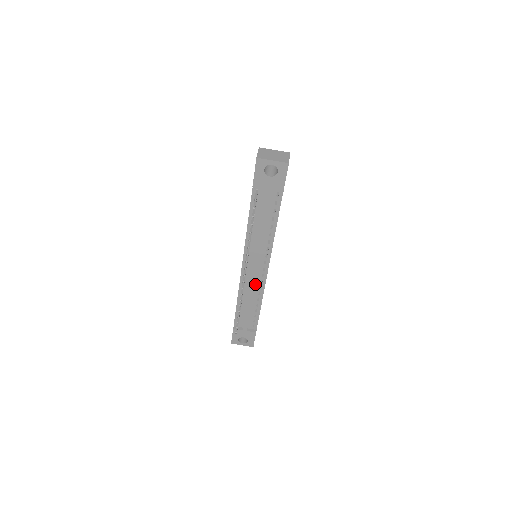
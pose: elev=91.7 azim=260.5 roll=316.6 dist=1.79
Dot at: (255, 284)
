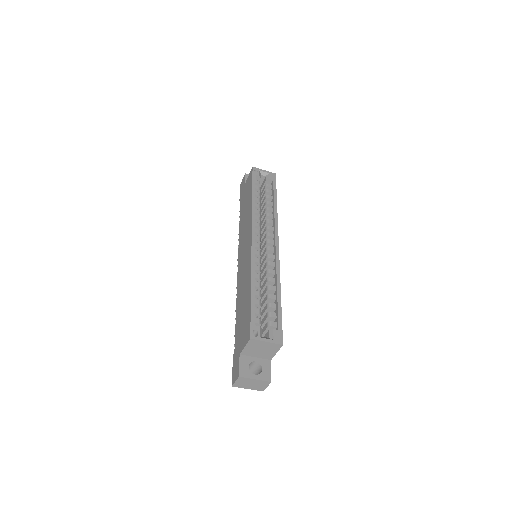
Dot at: occluded
